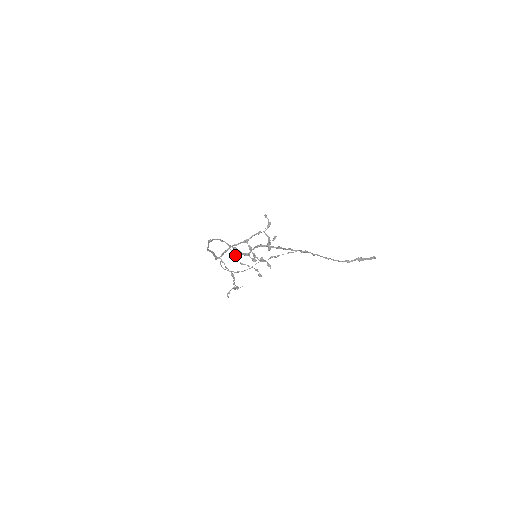
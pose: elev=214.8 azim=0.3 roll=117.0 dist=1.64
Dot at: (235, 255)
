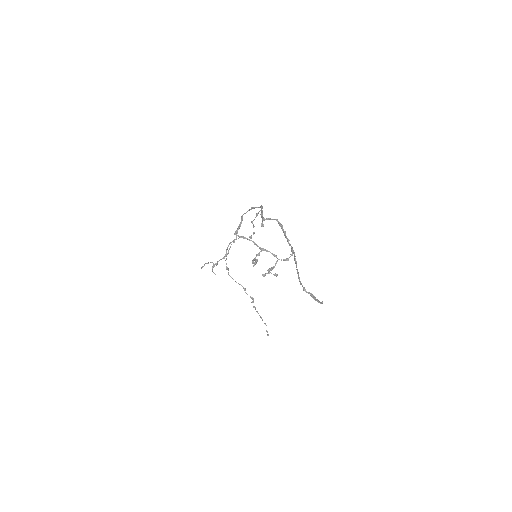
Dot at: (256, 216)
